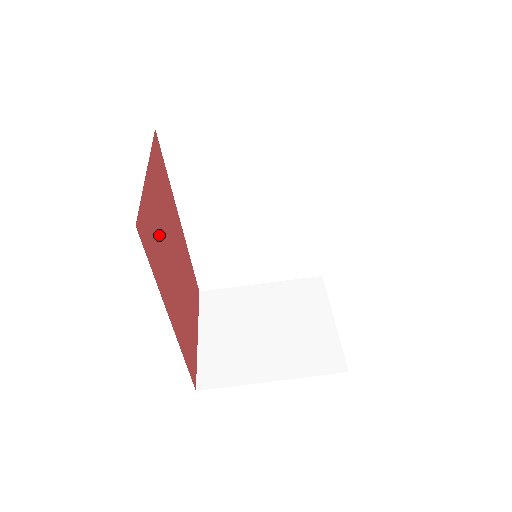
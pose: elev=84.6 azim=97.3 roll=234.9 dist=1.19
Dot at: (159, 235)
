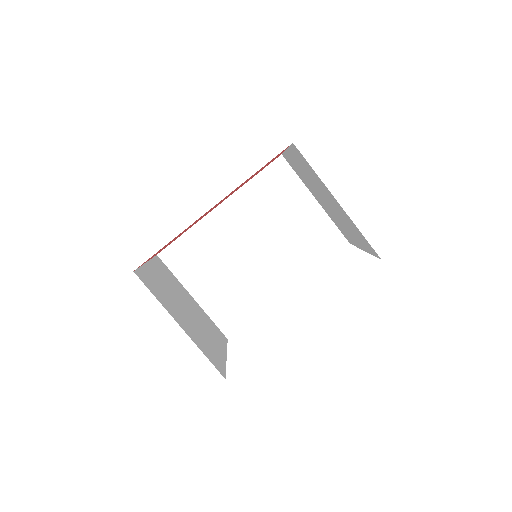
Dot at: occluded
